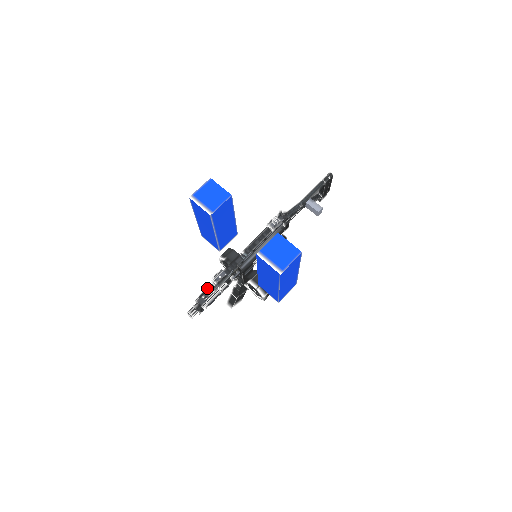
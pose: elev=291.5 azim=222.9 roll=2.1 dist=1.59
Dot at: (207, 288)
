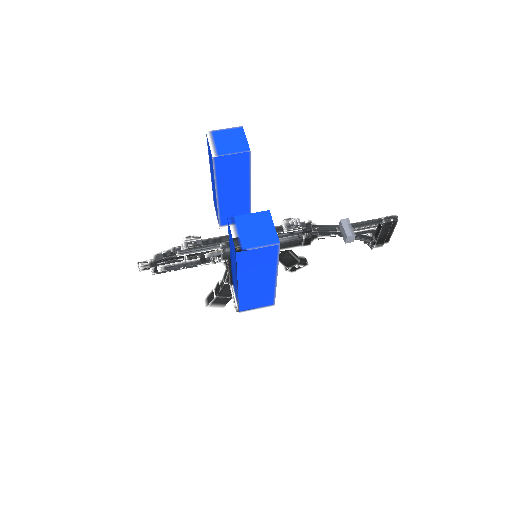
Dot at: (173, 247)
